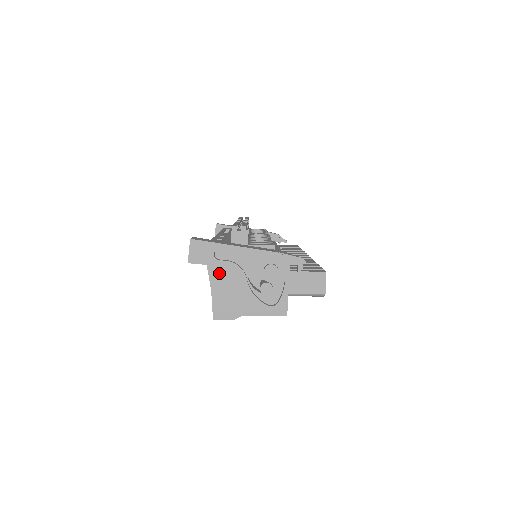
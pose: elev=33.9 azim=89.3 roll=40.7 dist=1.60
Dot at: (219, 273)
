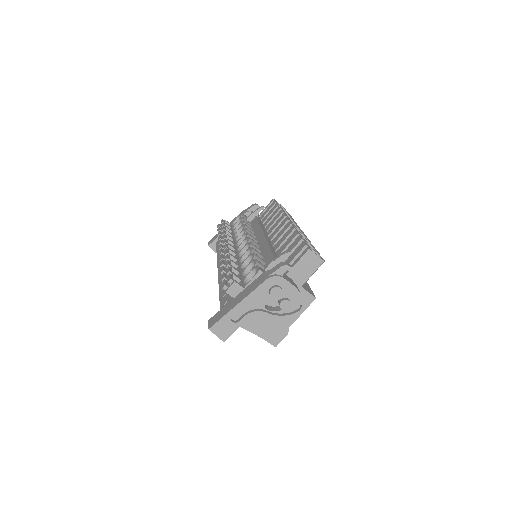
Dot at: (248, 321)
